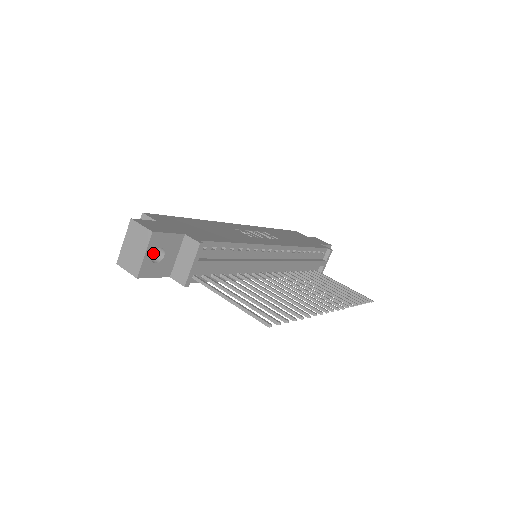
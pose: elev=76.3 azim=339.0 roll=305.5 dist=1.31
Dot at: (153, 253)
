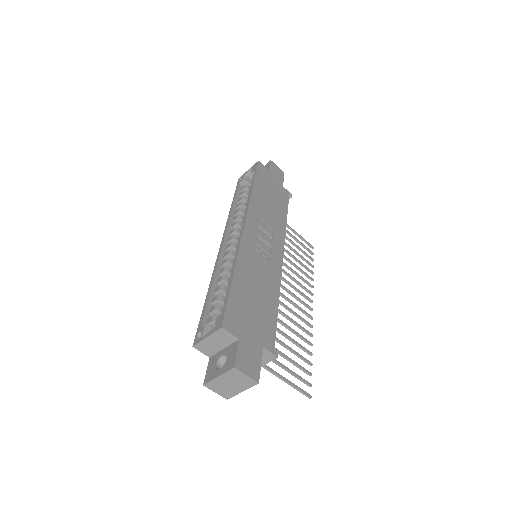
Dot at: occluded
